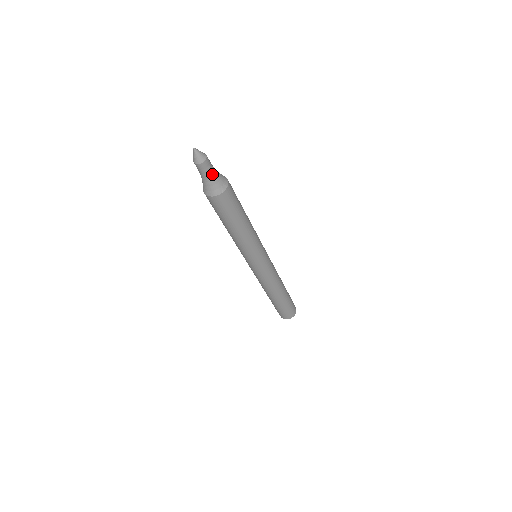
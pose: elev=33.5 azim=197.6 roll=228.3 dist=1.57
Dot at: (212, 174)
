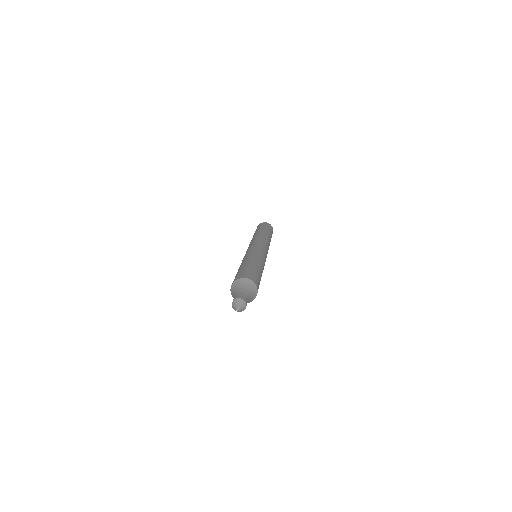
Dot at: (248, 301)
